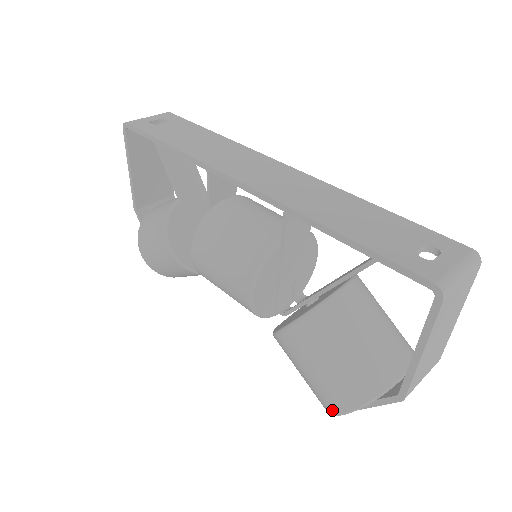
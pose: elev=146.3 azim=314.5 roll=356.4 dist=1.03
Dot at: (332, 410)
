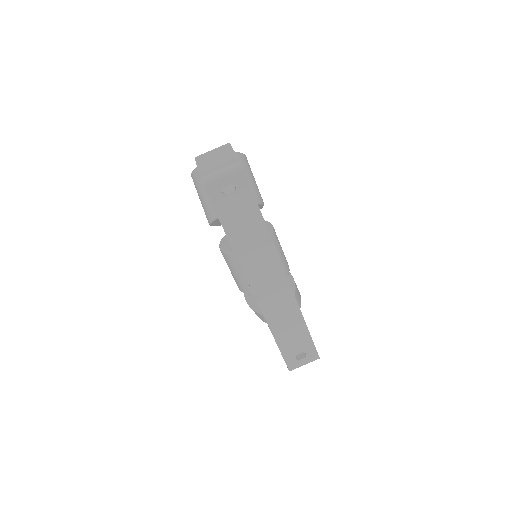
Dot at: occluded
